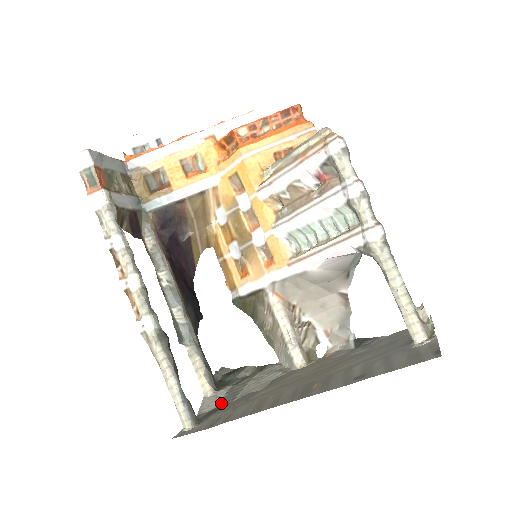
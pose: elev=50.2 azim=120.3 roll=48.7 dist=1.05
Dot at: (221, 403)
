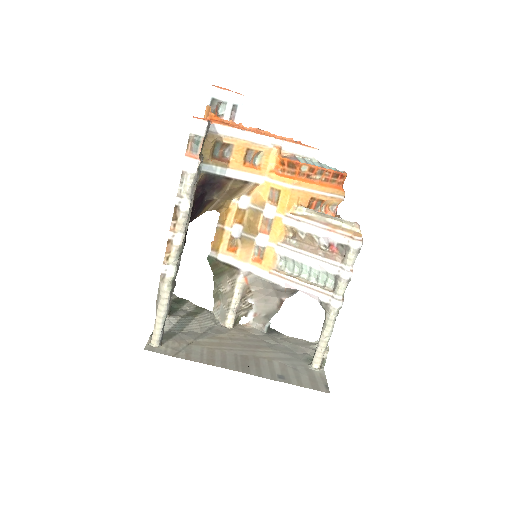
Dot at: (172, 329)
